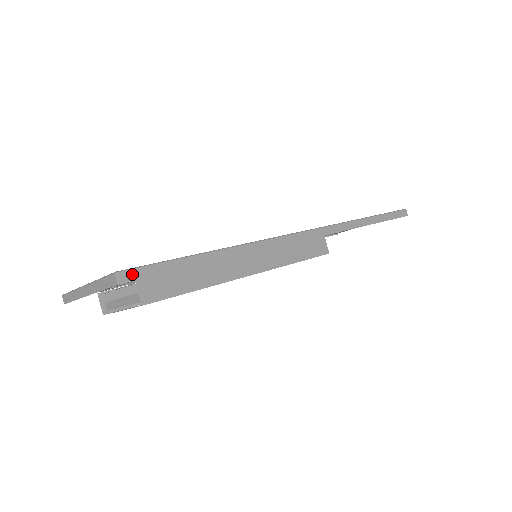
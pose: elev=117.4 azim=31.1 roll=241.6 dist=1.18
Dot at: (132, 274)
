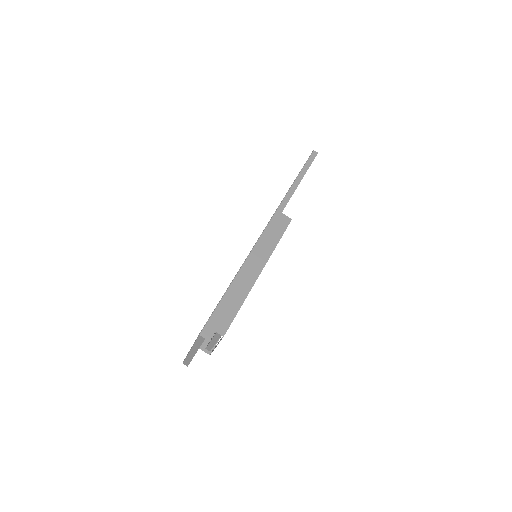
Dot at: (207, 328)
